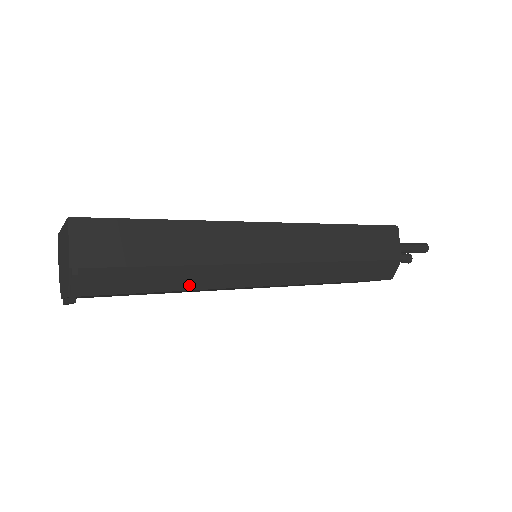
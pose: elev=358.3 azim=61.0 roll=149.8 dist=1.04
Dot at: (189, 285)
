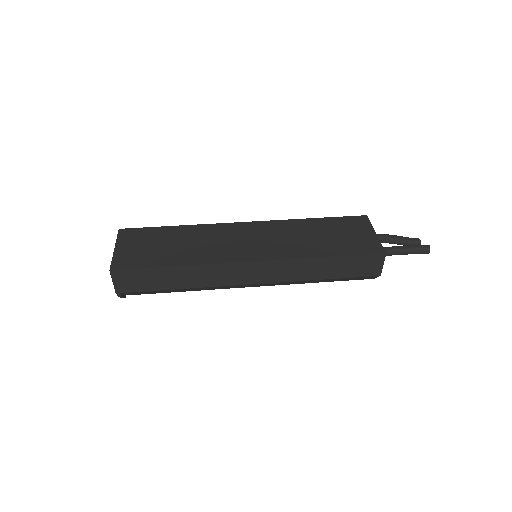
Dot at: (194, 290)
